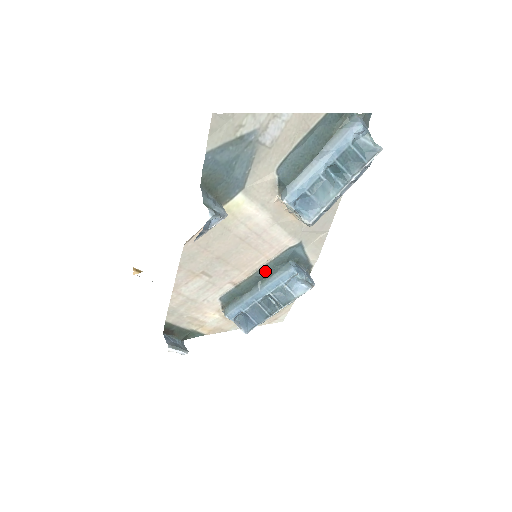
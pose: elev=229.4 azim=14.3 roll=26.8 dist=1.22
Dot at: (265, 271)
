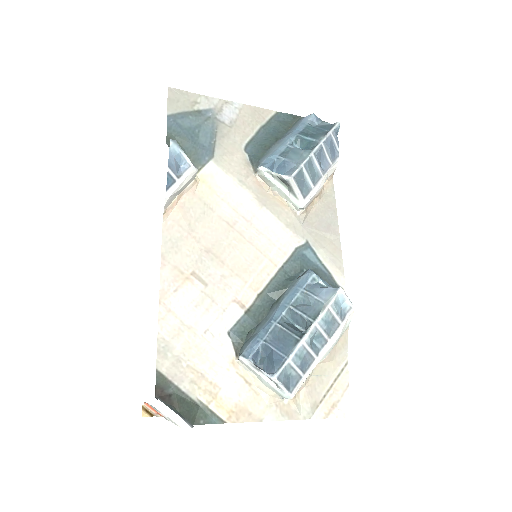
Dot at: (277, 285)
